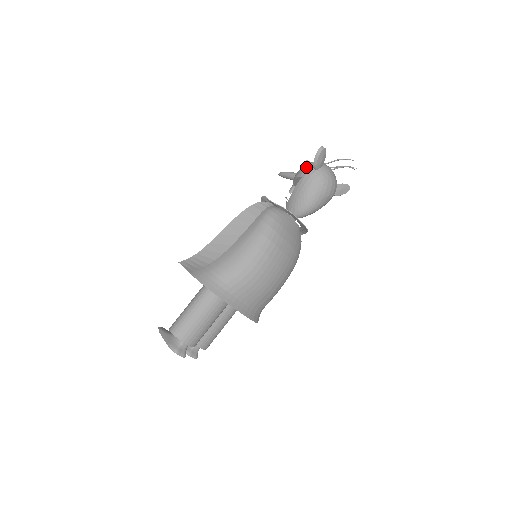
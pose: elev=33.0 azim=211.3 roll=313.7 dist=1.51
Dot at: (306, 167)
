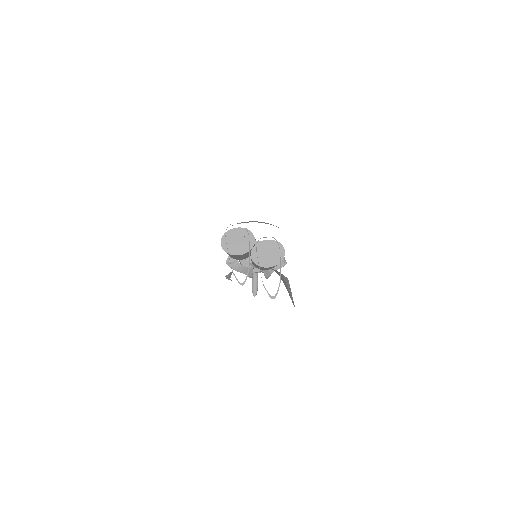
Dot at: occluded
